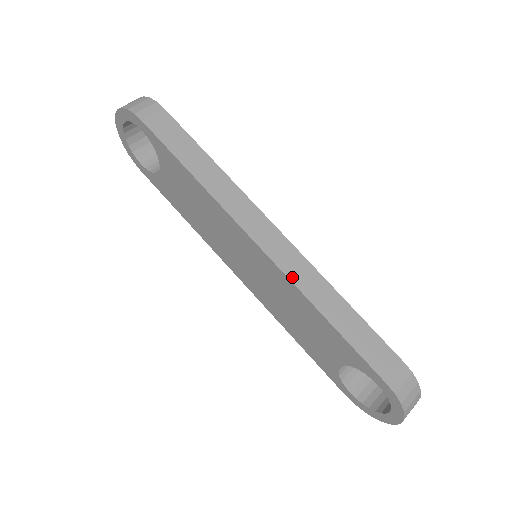
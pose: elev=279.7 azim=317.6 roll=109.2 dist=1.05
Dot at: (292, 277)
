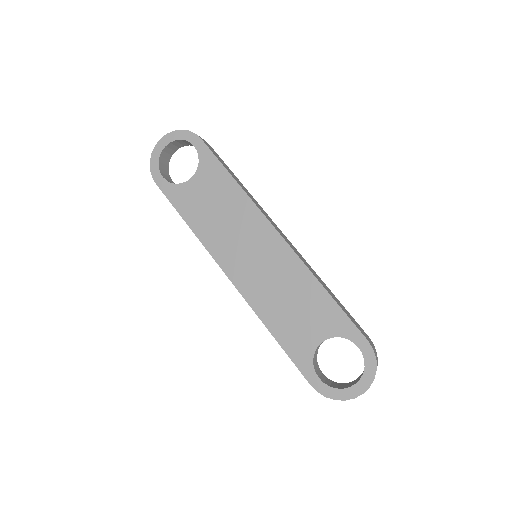
Dot at: (301, 259)
